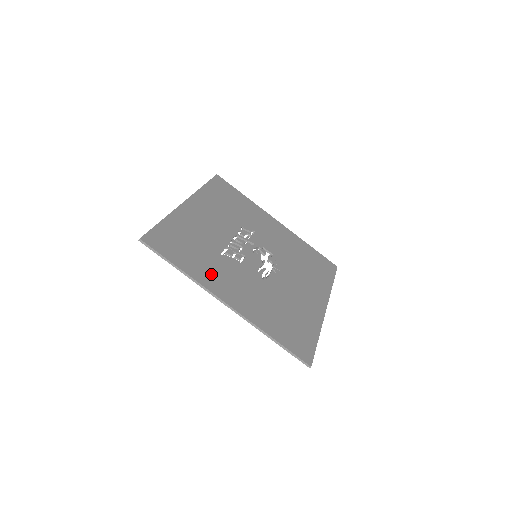
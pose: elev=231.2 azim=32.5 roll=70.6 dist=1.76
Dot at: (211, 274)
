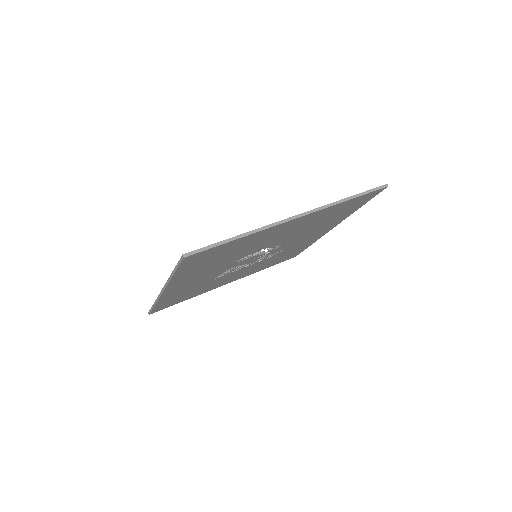
Dot at: occluded
